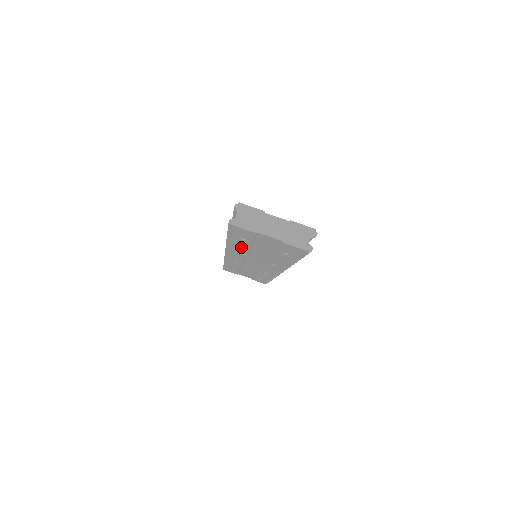
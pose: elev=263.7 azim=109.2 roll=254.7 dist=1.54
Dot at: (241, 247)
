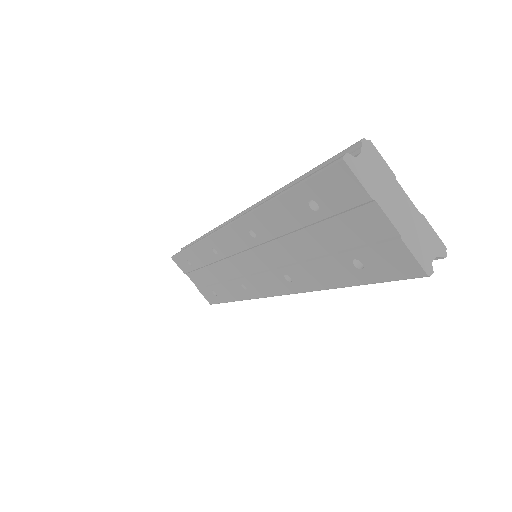
Dot at: (278, 224)
